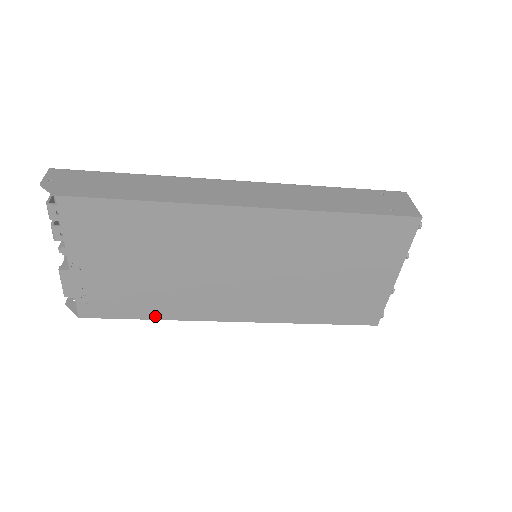
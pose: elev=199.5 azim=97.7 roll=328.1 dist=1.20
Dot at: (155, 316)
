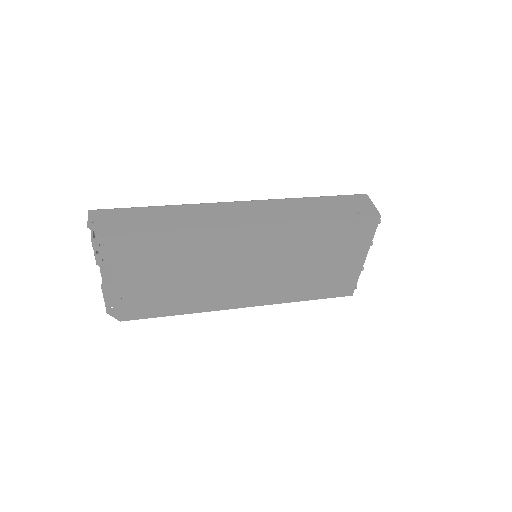
Dot at: (181, 312)
